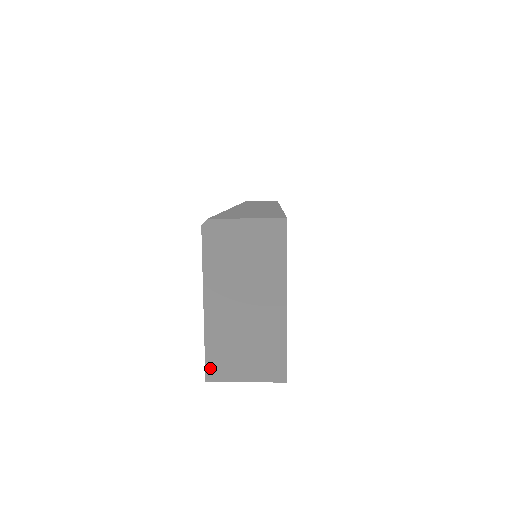
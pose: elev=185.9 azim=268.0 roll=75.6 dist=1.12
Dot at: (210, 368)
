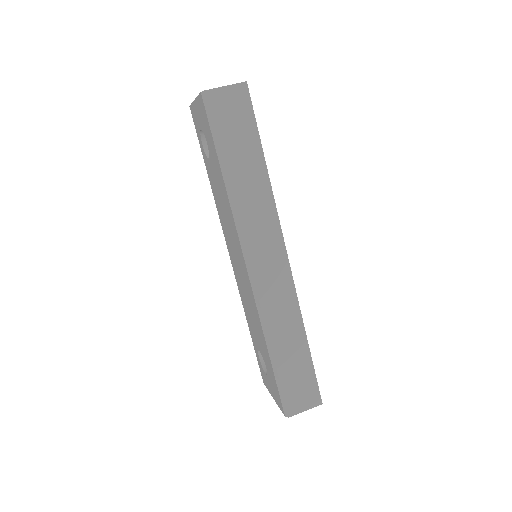
Dot at: occluded
